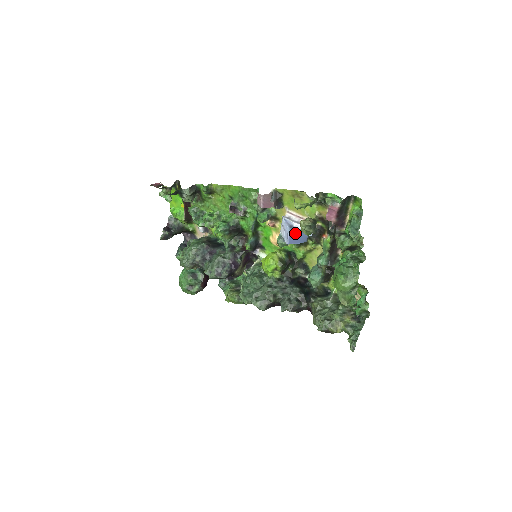
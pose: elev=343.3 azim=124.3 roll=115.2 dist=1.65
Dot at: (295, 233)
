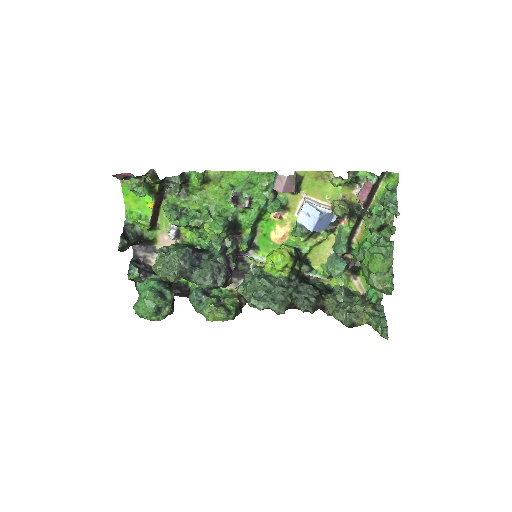
Dot at: (323, 217)
